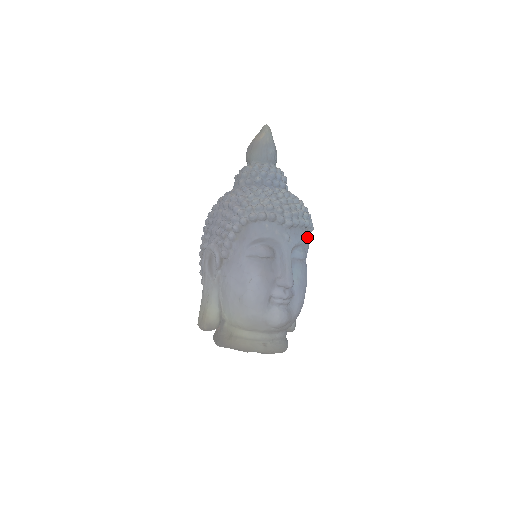
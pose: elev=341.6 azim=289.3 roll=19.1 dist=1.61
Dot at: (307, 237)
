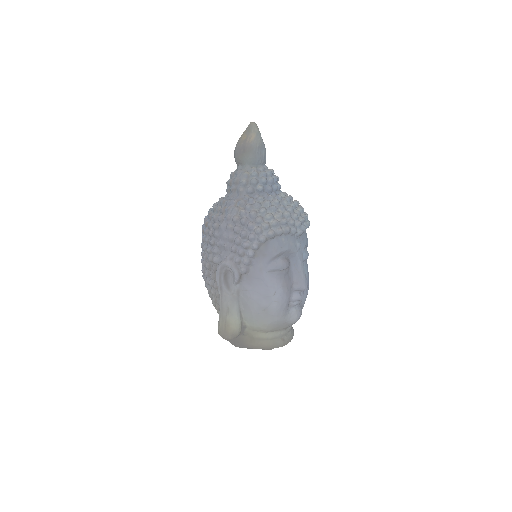
Dot at: occluded
